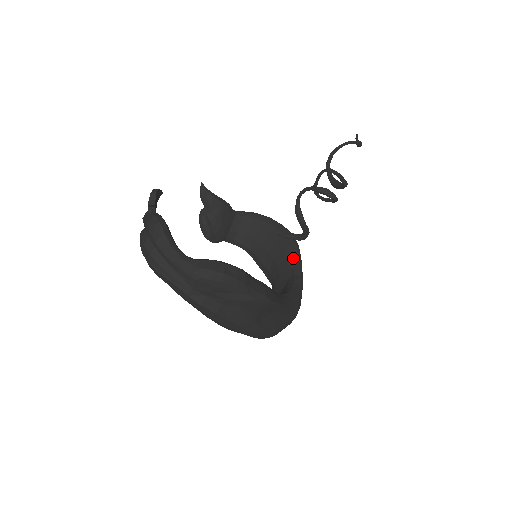
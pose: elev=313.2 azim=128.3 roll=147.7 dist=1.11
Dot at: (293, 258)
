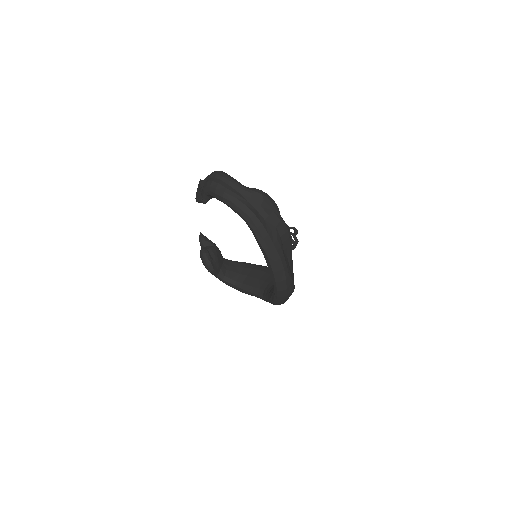
Dot at: occluded
